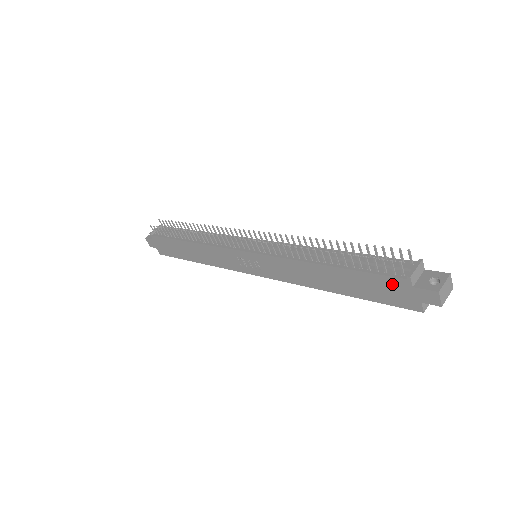
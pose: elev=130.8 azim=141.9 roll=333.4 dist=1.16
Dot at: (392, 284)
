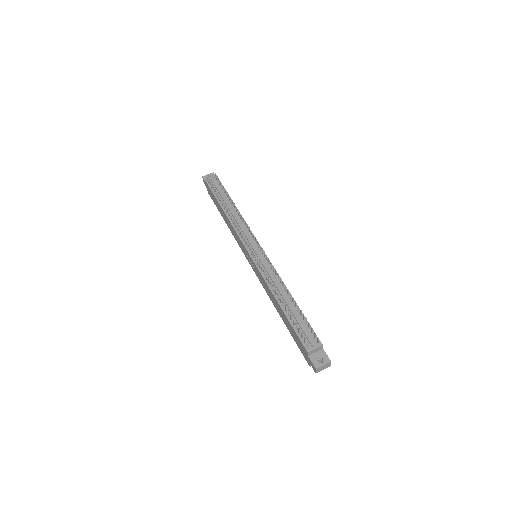
Dot at: (302, 345)
